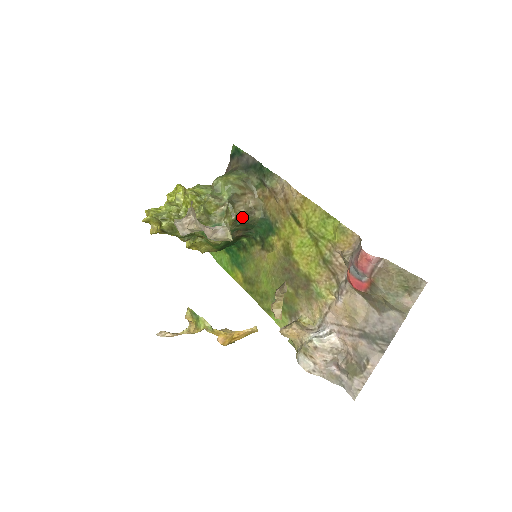
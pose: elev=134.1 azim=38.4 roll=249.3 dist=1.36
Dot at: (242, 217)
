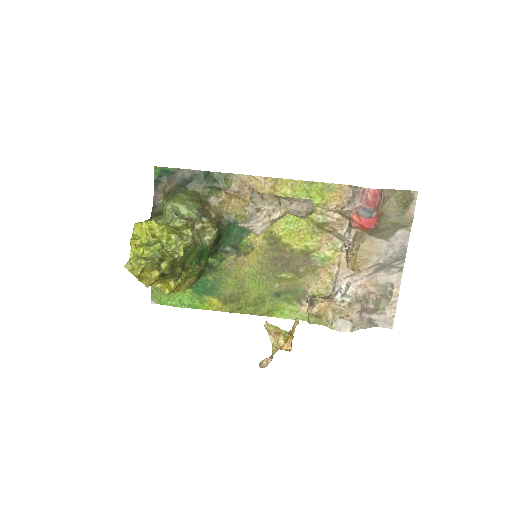
Dot at: occluded
